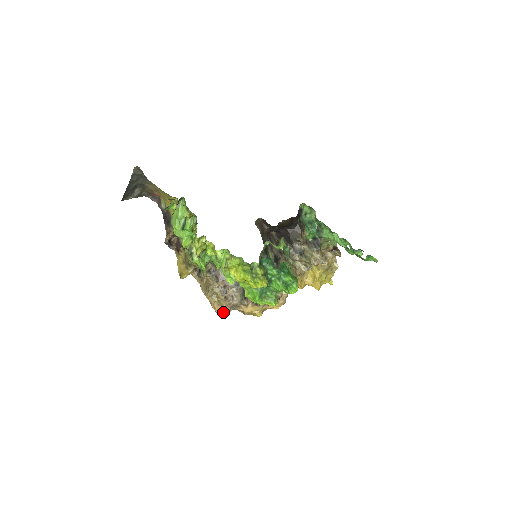
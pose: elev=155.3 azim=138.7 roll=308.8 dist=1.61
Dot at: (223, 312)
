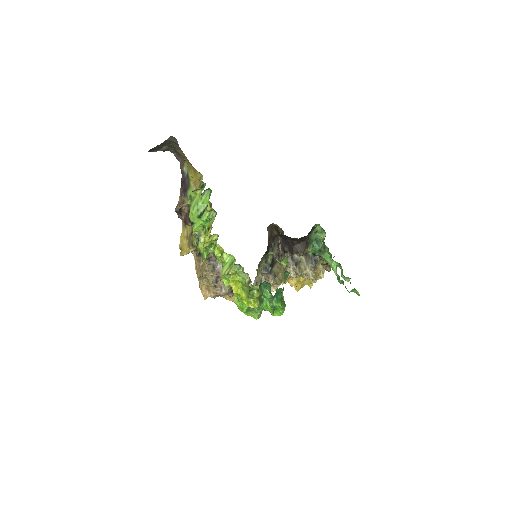
Dot at: (208, 296)
